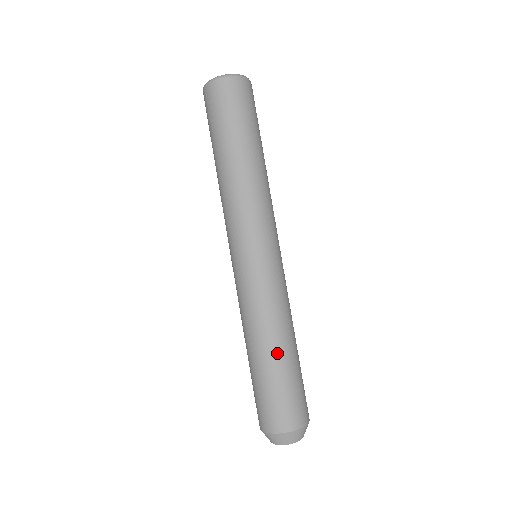
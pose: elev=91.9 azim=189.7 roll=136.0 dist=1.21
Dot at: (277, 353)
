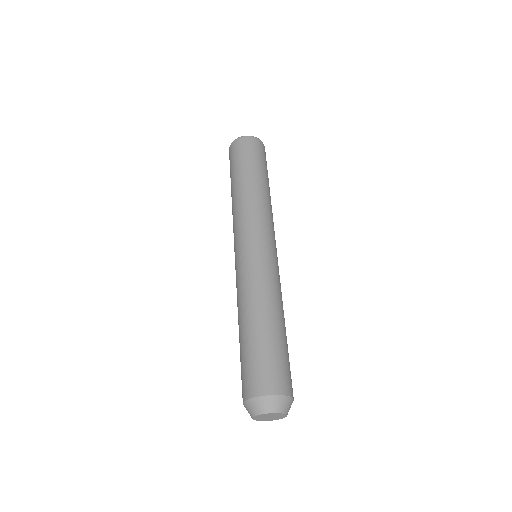
Dot at: (276, 322)
